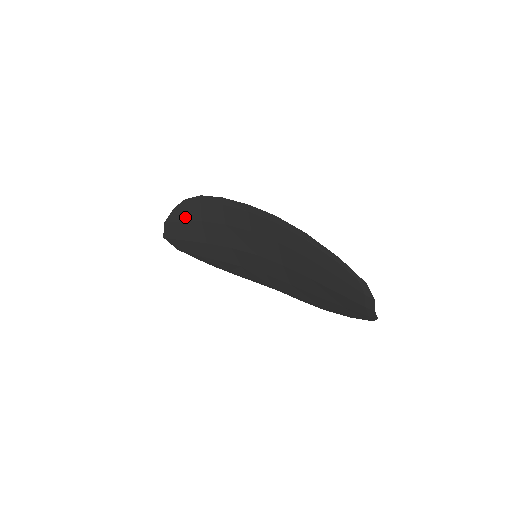
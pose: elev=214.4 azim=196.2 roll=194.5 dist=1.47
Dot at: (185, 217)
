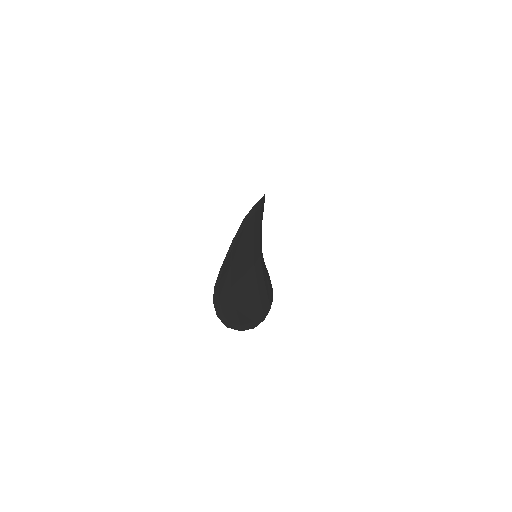
Dot at: occluded
